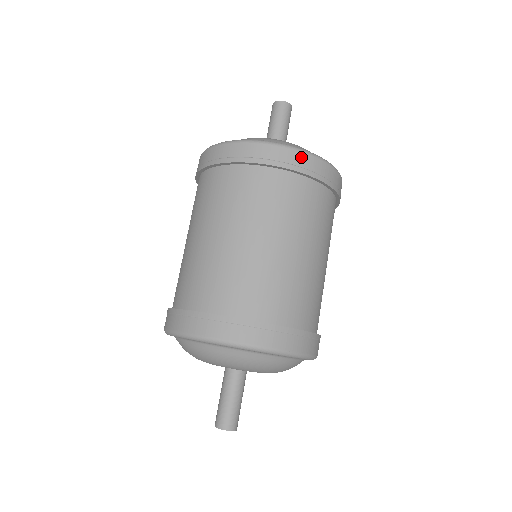
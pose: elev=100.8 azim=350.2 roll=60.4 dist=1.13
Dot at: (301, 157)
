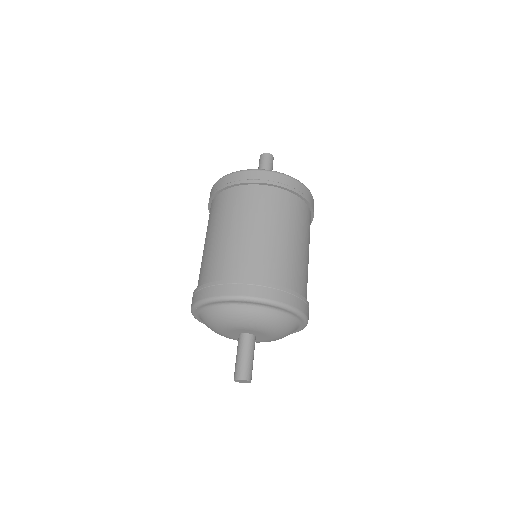
Dot at: (313, 202)
